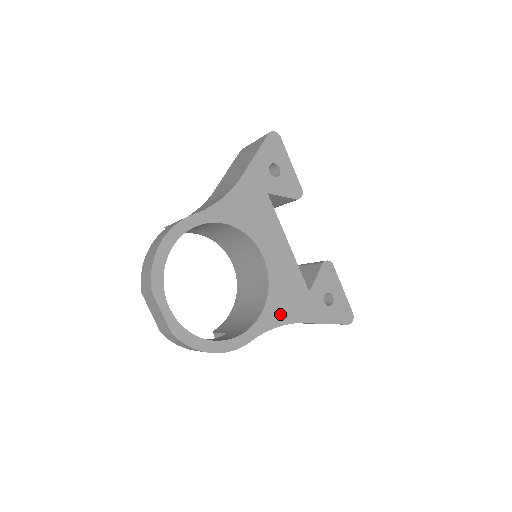
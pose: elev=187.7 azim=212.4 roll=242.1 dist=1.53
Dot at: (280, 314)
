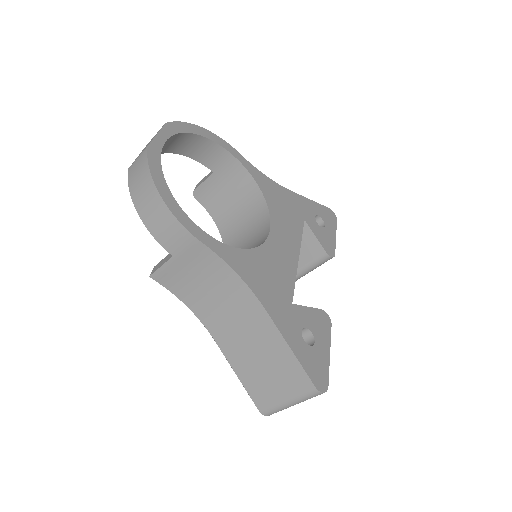
Dot at: (249, 273)
